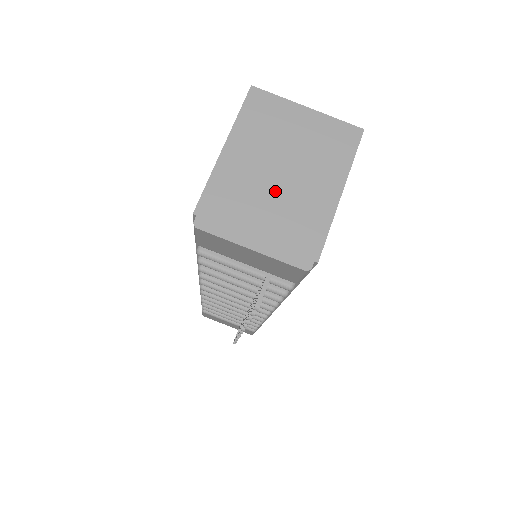
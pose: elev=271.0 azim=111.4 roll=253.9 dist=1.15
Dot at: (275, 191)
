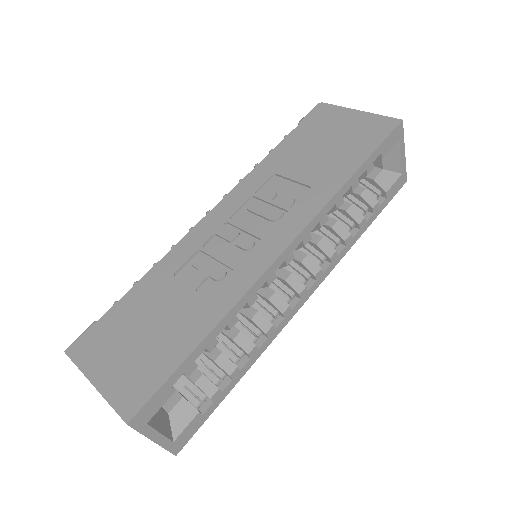
Dot at: occluded
